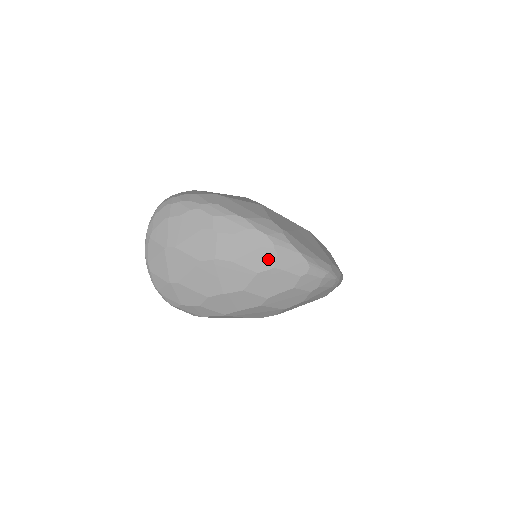
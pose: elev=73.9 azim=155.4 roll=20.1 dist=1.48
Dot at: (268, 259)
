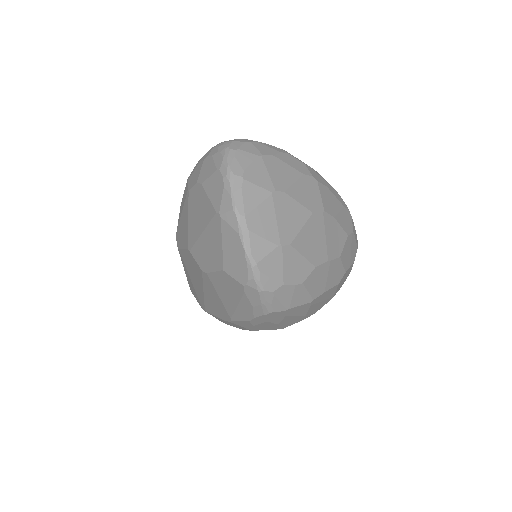
Dot at: (349, 221)
